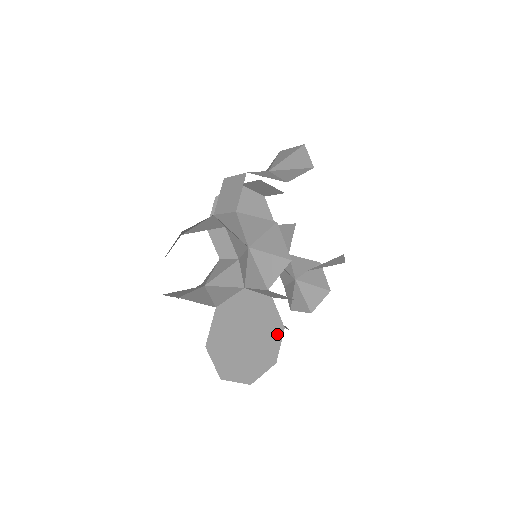
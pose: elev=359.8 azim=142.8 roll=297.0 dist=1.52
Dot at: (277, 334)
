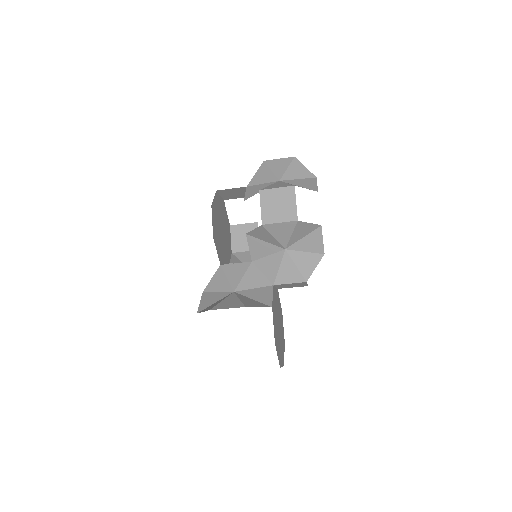
Dot at: (282, 319)
